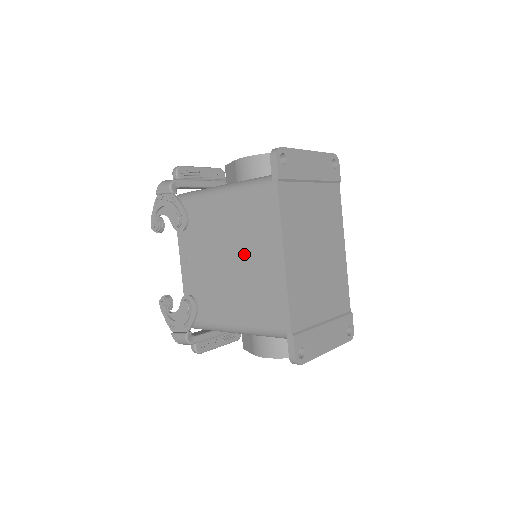
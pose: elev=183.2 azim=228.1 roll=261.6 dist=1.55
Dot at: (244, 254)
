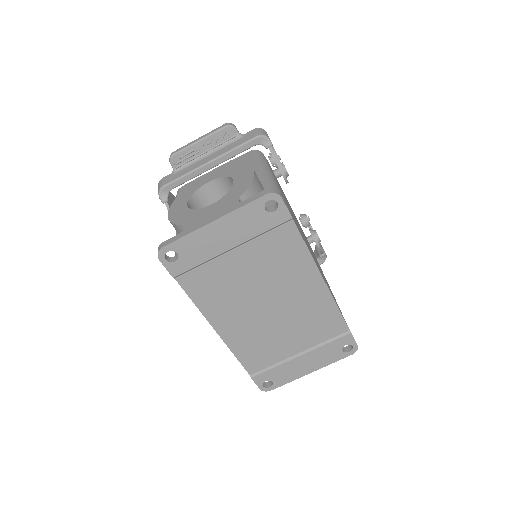
Dot at: occluded
